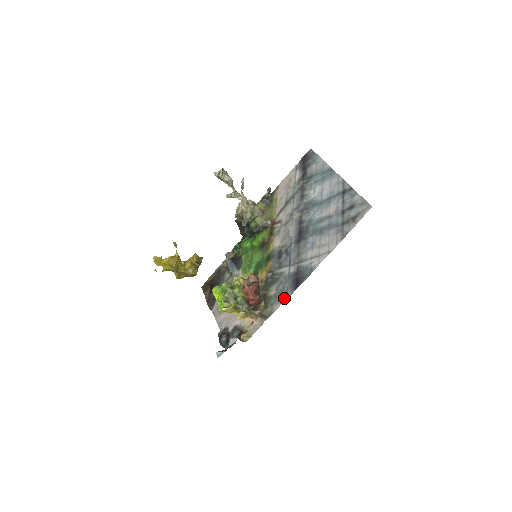
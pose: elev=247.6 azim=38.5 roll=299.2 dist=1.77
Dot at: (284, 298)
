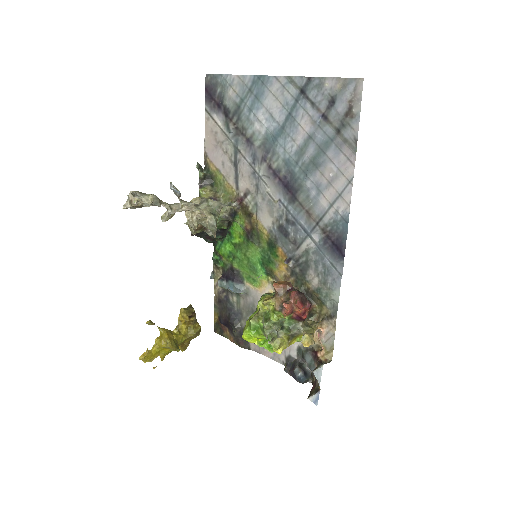
Dot at: (337, 278)
